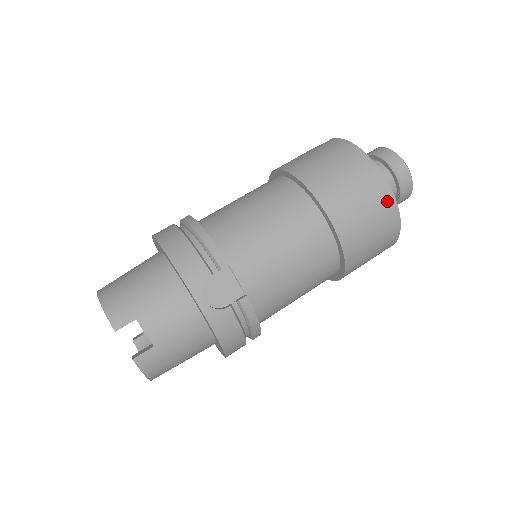
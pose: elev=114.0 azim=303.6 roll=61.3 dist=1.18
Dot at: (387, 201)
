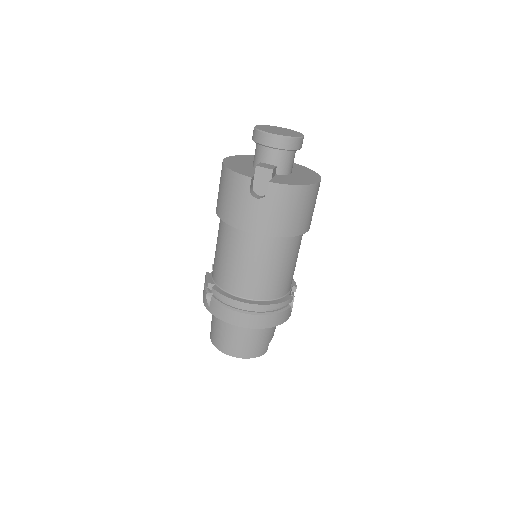
Dot at: occluded
